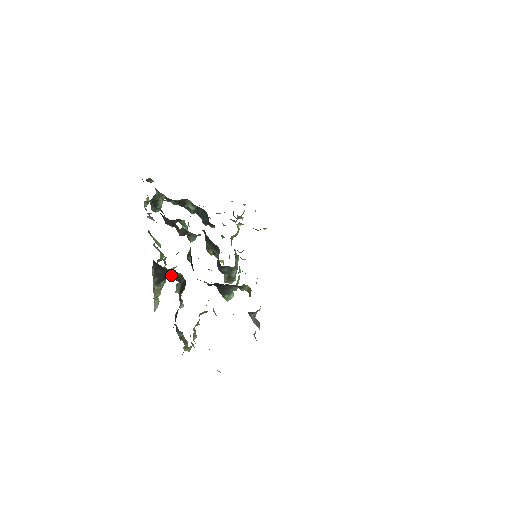
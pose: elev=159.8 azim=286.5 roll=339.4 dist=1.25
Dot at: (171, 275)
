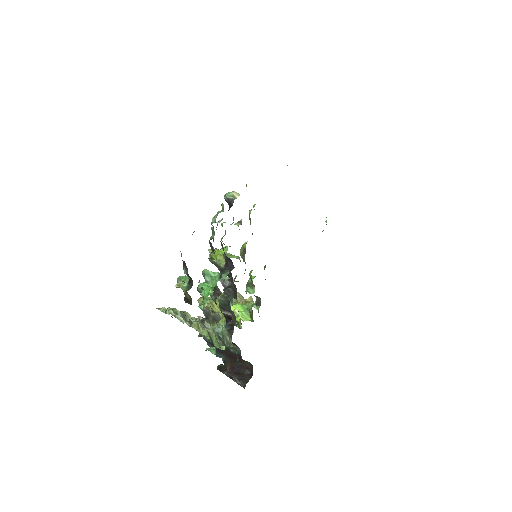
Dot at: occluded
